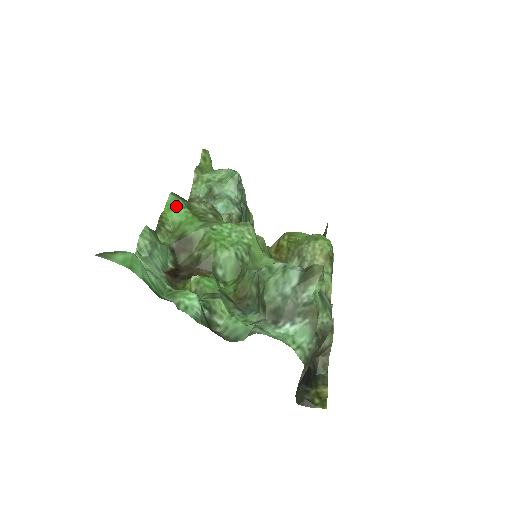
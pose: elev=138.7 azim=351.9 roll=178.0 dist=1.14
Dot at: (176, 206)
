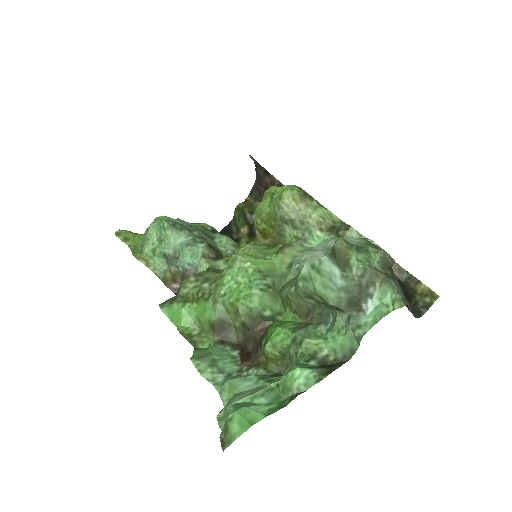
Dot at: (178, 312)
